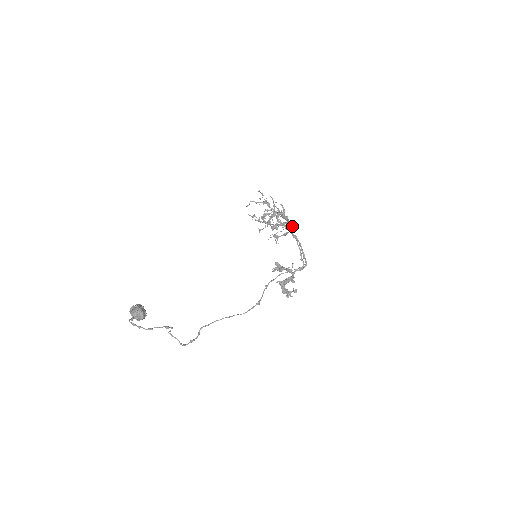
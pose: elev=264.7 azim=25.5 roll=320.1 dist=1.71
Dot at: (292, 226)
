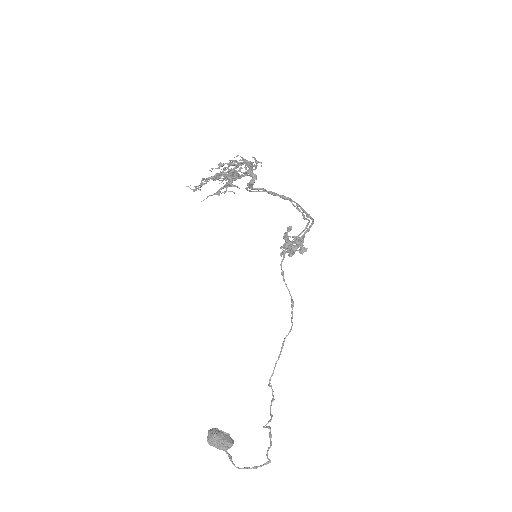
Dot at: occluded
